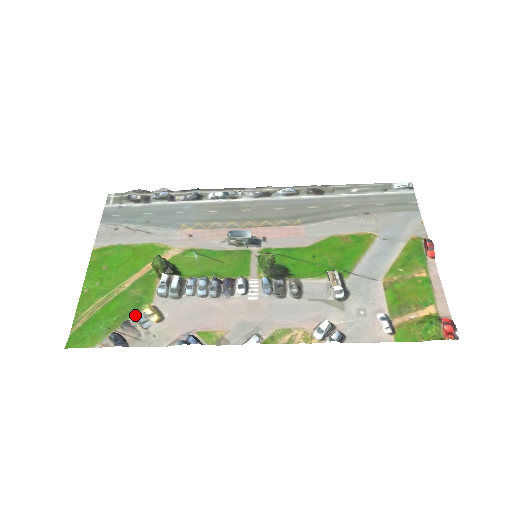
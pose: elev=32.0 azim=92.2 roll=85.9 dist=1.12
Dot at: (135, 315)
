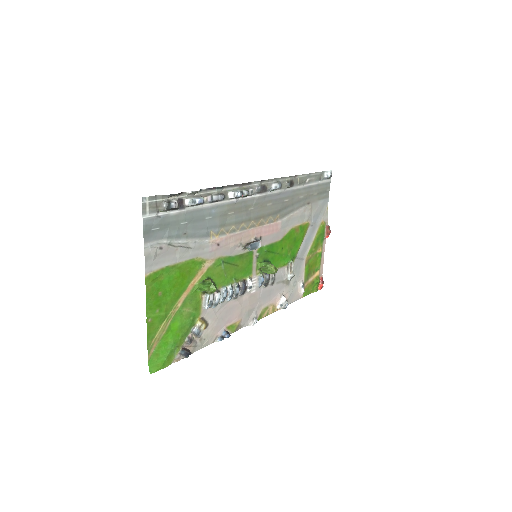
Dot at: (192, 330)
